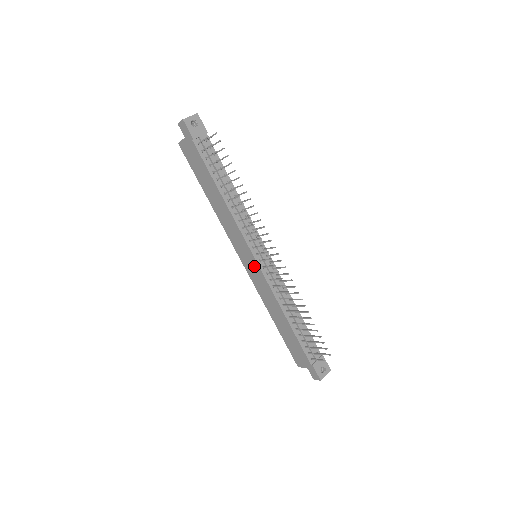
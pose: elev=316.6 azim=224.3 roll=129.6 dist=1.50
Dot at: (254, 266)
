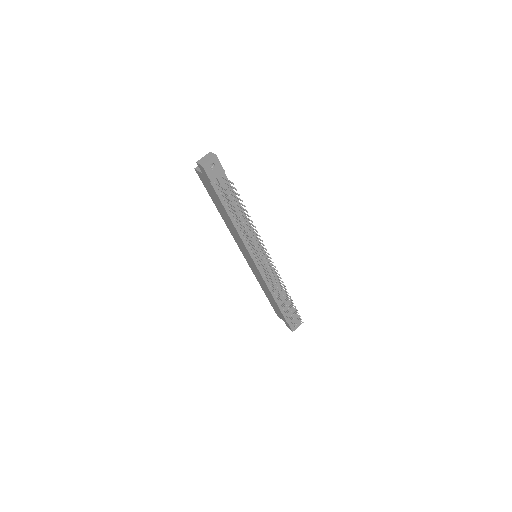
Dot at: (253, 265)
